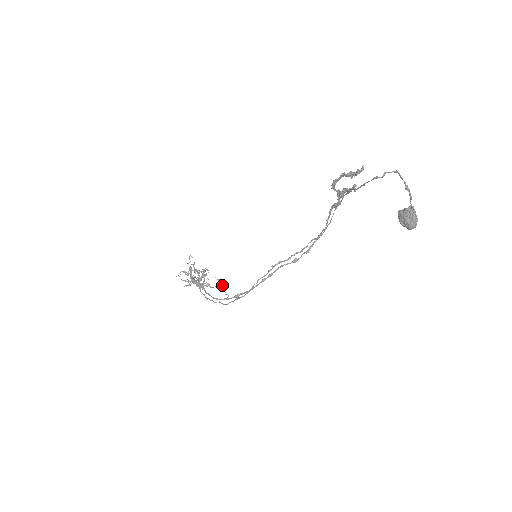
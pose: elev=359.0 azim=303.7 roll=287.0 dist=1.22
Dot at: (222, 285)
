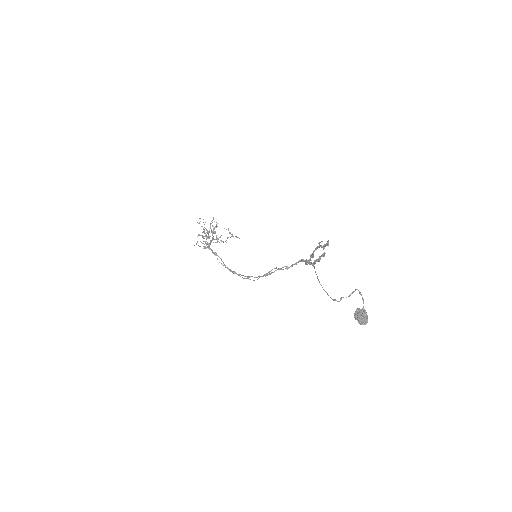
Dot at: (232, 235)
